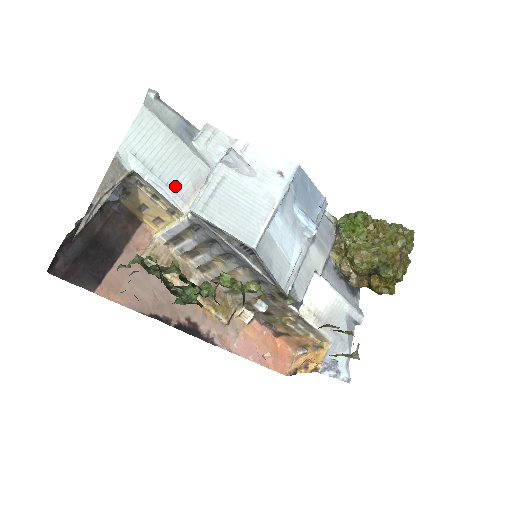
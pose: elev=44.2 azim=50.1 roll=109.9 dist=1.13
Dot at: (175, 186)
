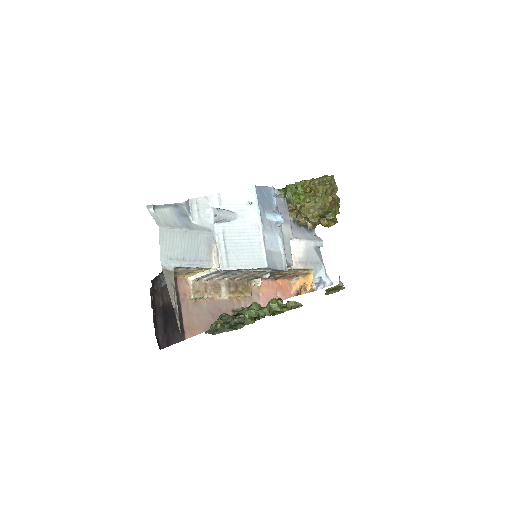
Dot at: (200, 257)
